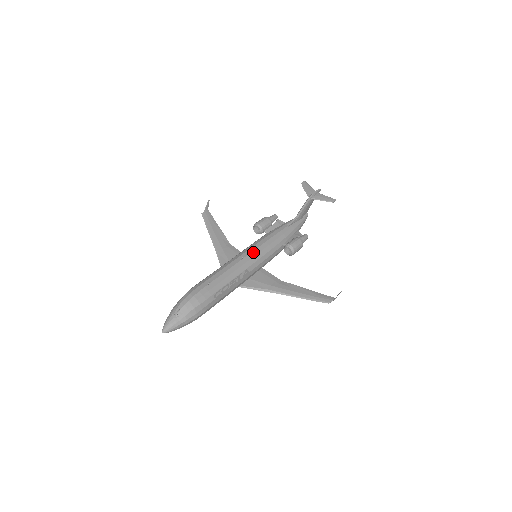
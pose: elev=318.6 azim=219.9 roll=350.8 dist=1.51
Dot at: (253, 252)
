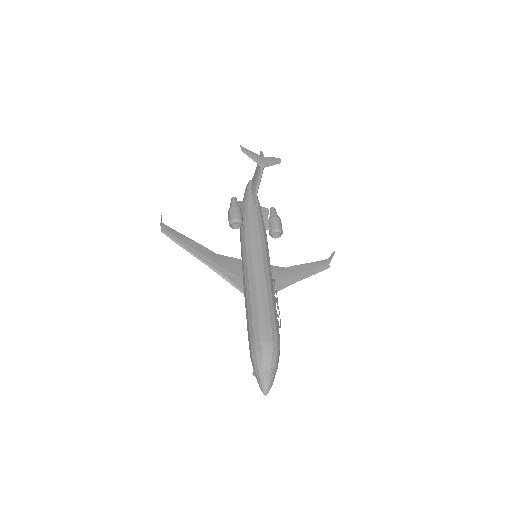
Dot at: (264, 256)
